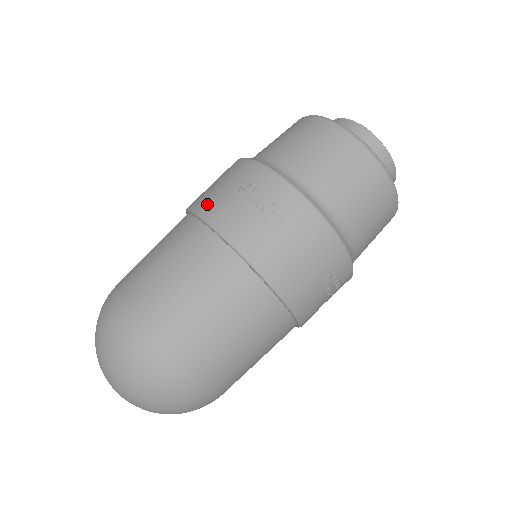
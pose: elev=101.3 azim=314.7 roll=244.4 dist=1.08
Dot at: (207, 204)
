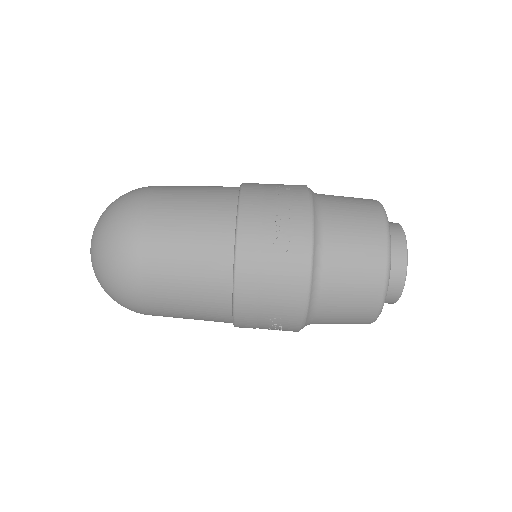
Dot at: (253, 196)
